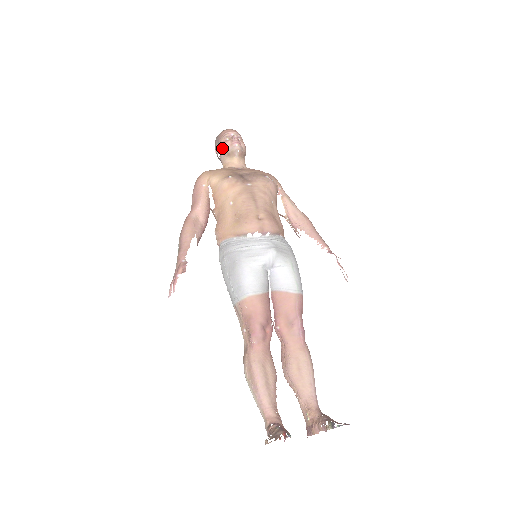
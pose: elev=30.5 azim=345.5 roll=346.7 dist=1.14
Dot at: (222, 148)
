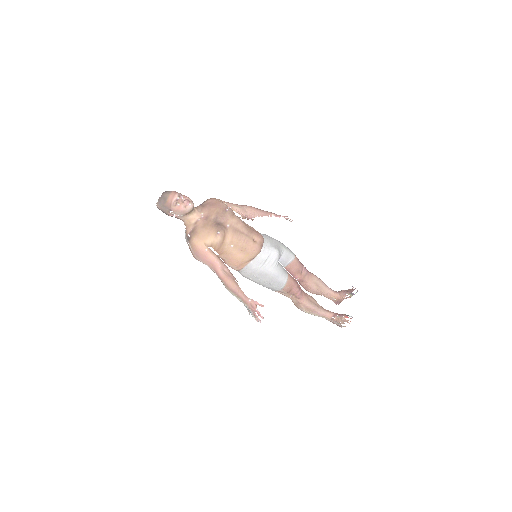
Dot at: (180, 213)
